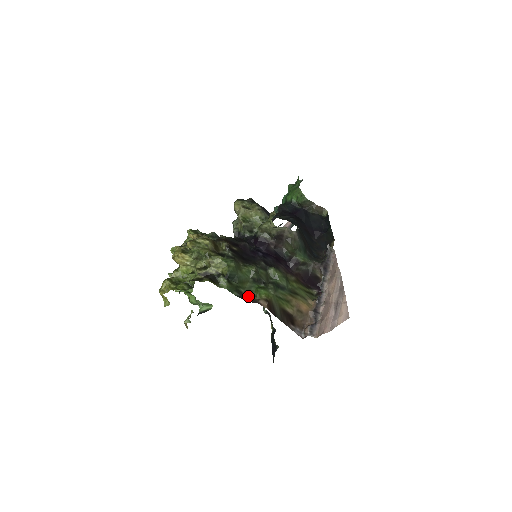
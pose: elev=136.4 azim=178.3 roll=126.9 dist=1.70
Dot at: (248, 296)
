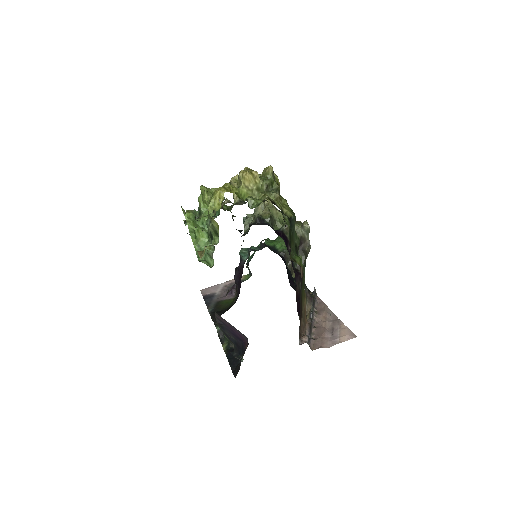
Dot at: (290, 256)
